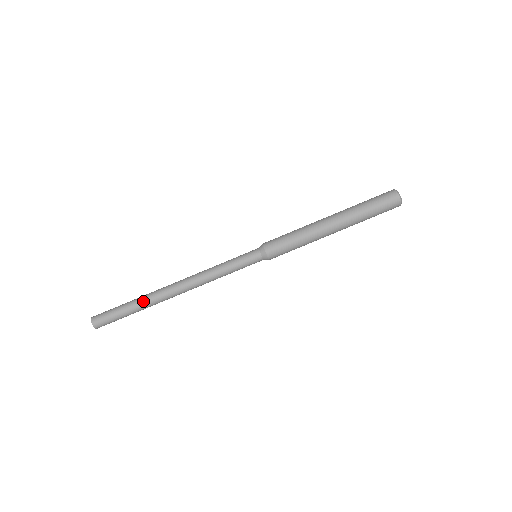
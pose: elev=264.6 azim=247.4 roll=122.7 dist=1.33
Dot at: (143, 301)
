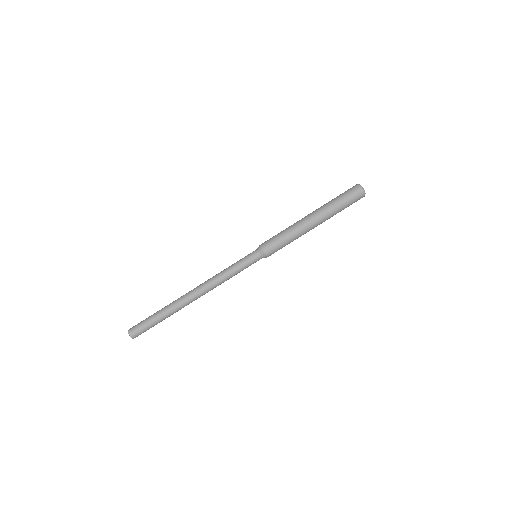
Dot at: (172, 312)
